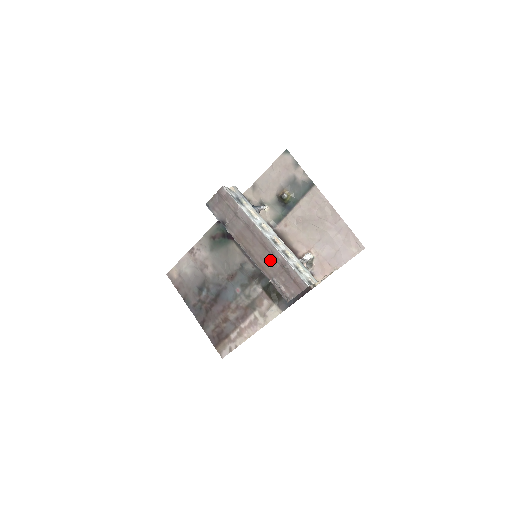
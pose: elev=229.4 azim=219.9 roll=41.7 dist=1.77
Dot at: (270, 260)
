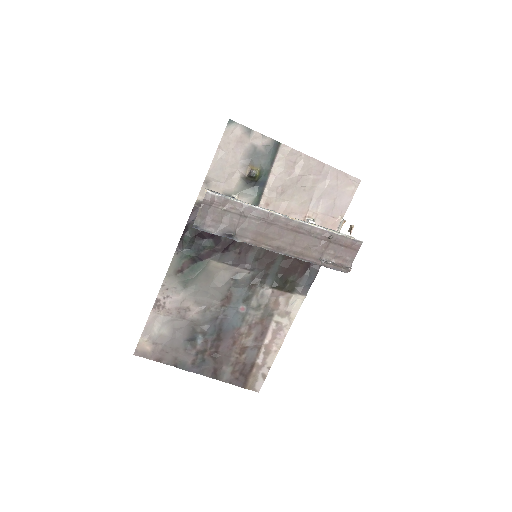
Dot at: (308, 241)
